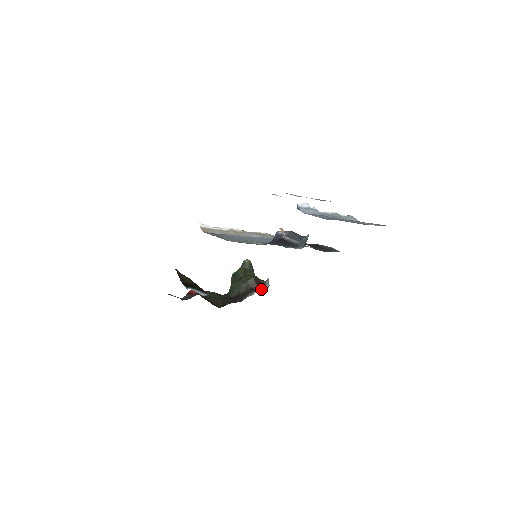
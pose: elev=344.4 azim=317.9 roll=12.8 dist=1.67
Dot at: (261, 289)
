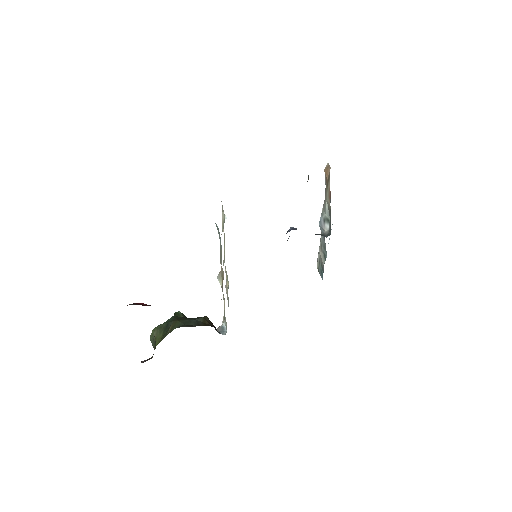
Dot at: occluded
